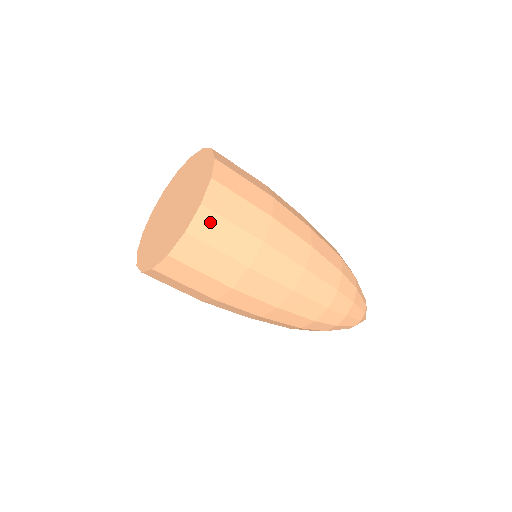
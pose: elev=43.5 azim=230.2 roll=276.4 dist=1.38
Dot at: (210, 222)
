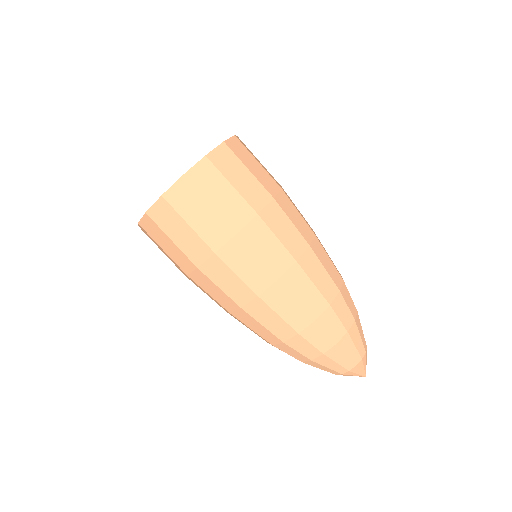
Dot at: (246, 147)
